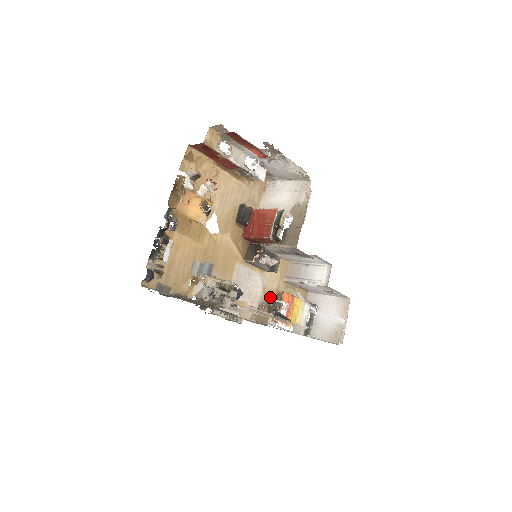
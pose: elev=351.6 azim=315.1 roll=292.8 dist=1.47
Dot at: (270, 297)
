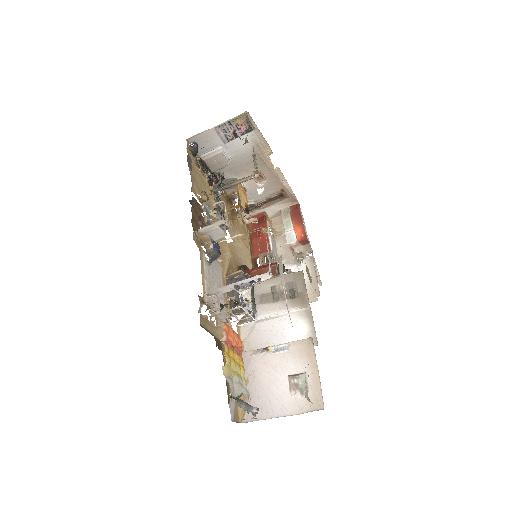
Dot at: (217, 329)
